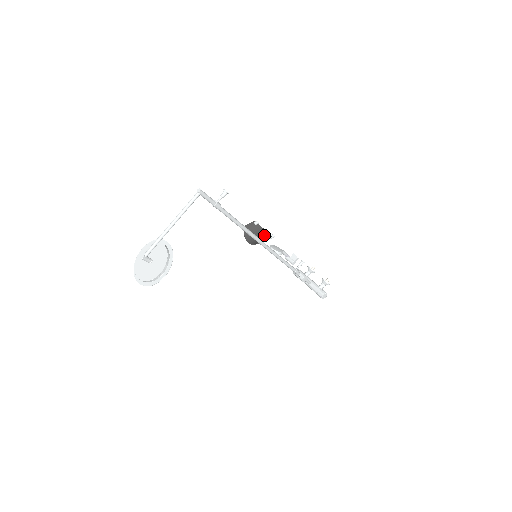
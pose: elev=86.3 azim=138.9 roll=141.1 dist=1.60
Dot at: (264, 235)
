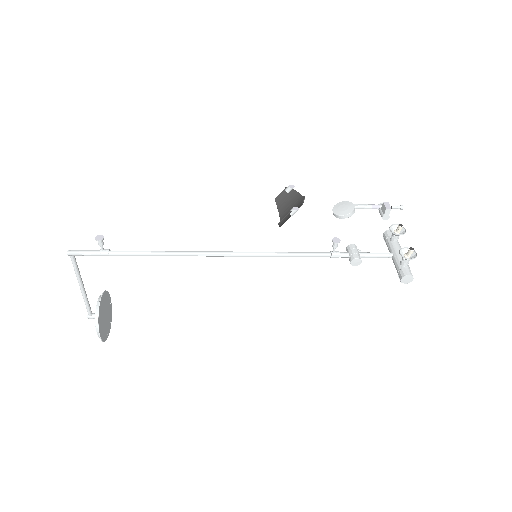
Dot at: (297, 206)
